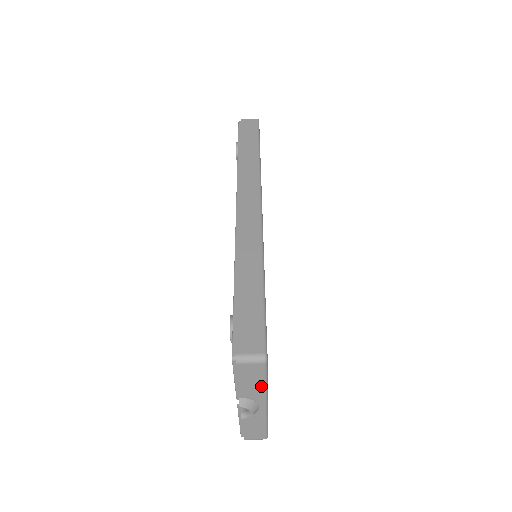
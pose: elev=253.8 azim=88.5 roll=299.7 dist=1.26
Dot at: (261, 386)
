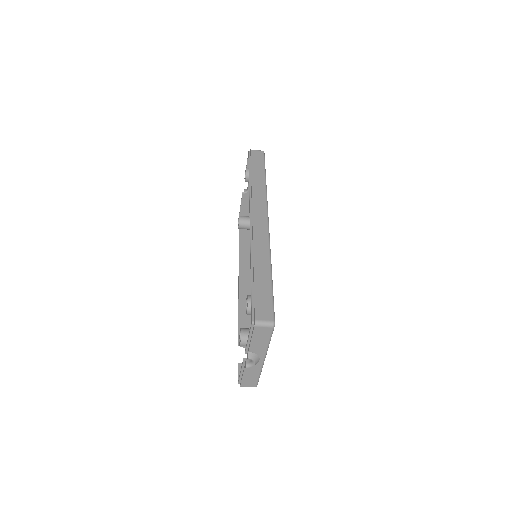
Dot at: (265, 344)
